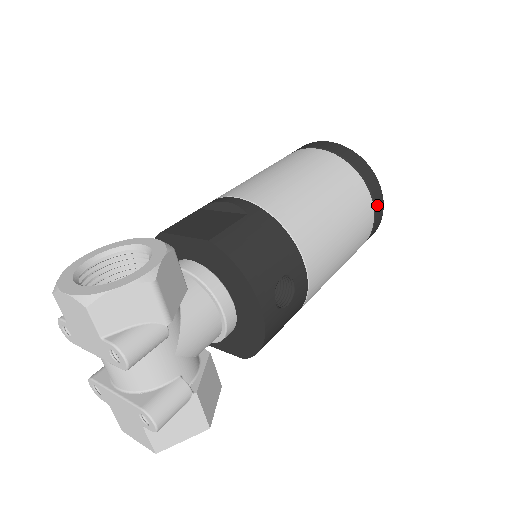
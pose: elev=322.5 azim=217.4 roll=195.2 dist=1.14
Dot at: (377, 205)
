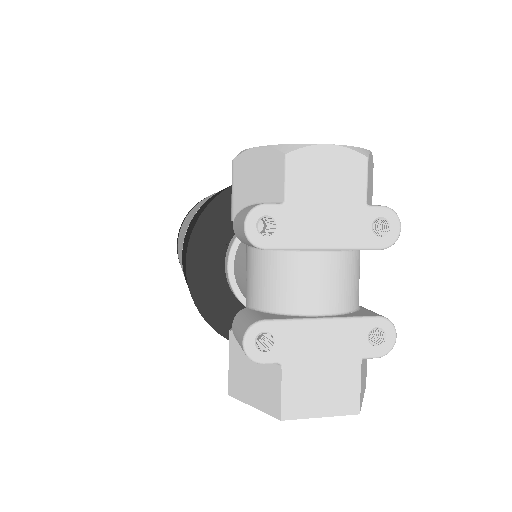
Dot at: occluded
